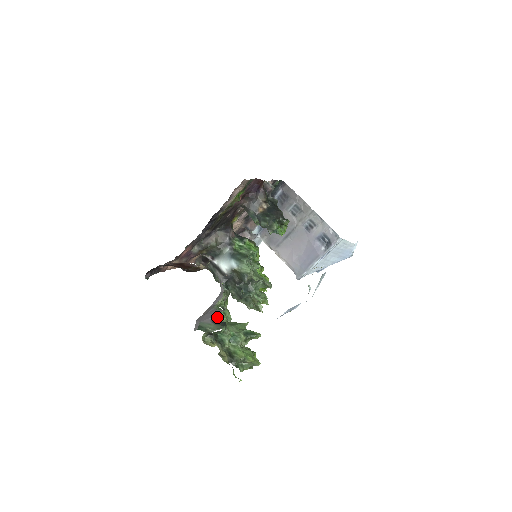
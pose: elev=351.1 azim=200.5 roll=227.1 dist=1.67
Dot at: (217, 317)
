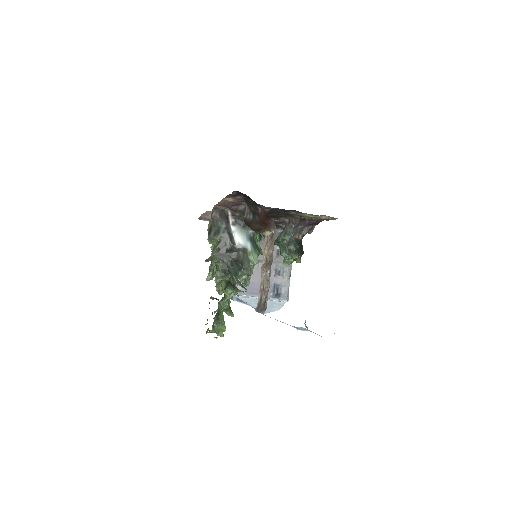
Dot at: occluded
